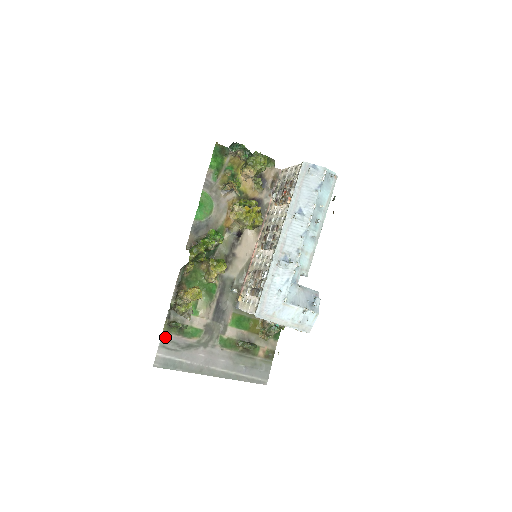
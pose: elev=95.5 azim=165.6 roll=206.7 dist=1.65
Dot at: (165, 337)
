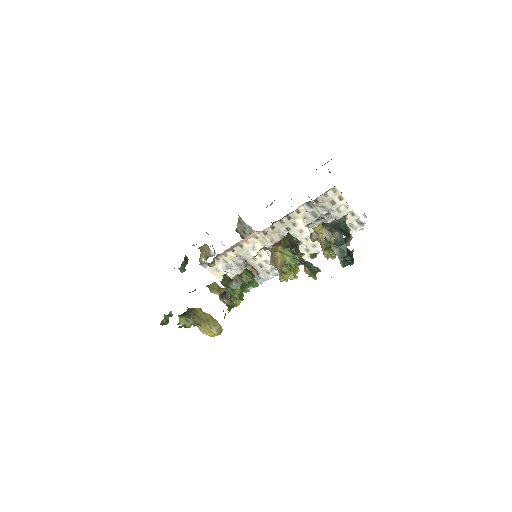
Dot at: occluded
